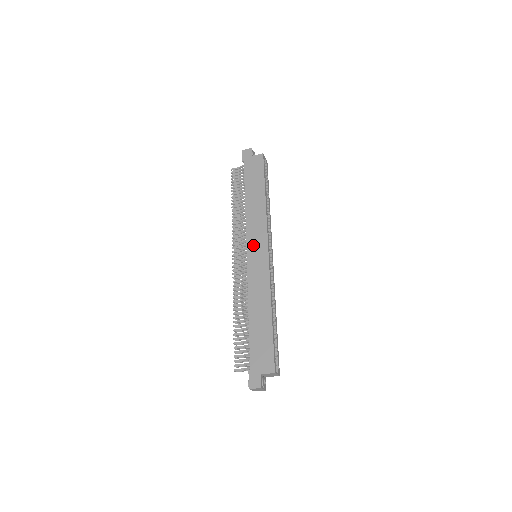
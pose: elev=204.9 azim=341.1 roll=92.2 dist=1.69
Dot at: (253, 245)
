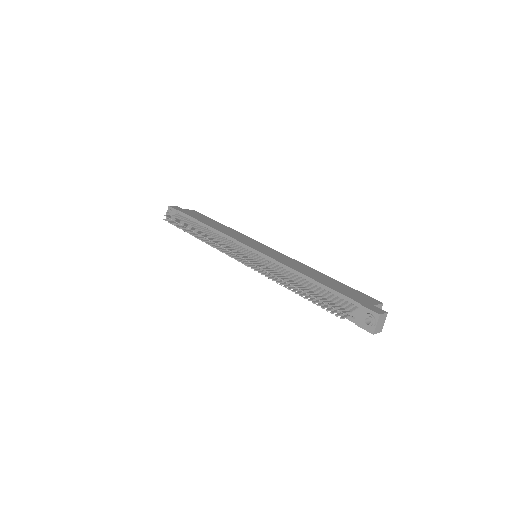
Dot at: (251, 244)
